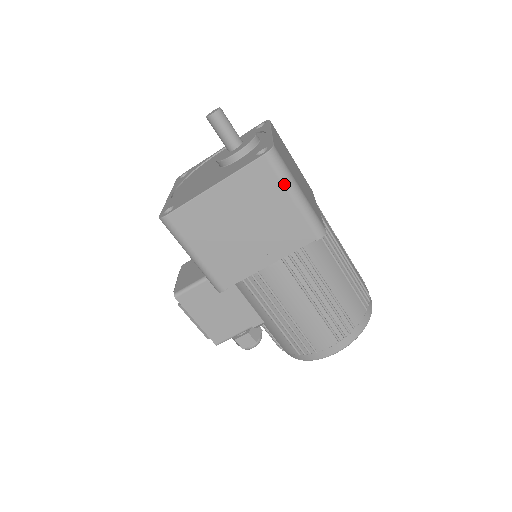
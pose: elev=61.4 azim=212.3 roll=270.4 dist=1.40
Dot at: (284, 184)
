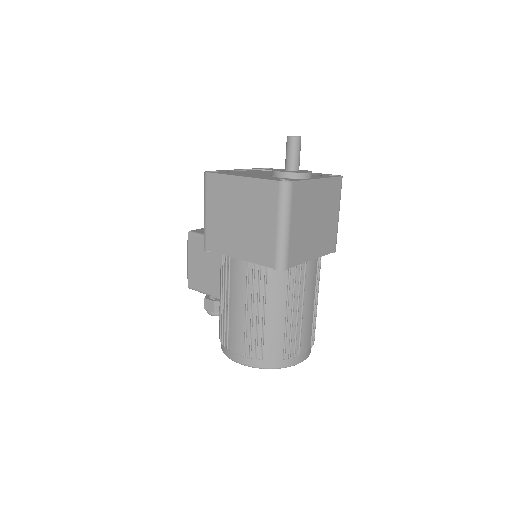
Dot at: (278, 212)
